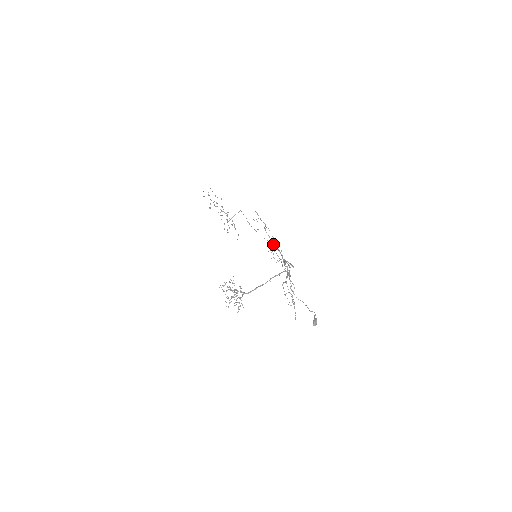
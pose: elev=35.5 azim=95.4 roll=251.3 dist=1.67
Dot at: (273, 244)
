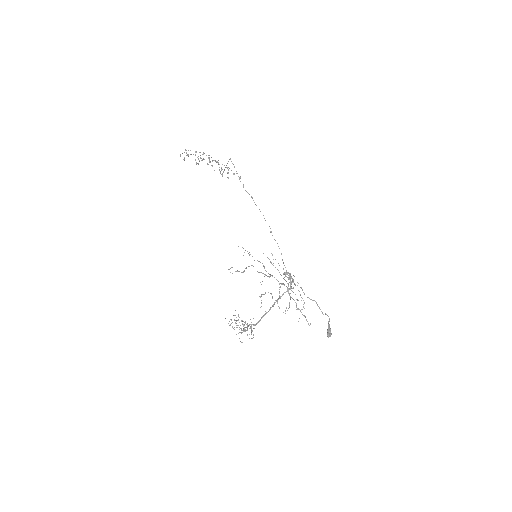
Dot at: (271, 231)
